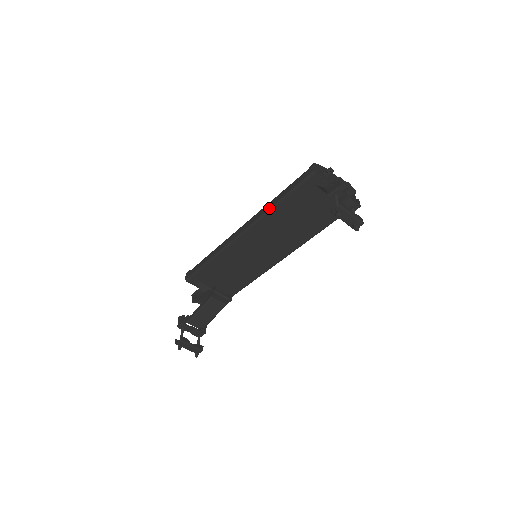
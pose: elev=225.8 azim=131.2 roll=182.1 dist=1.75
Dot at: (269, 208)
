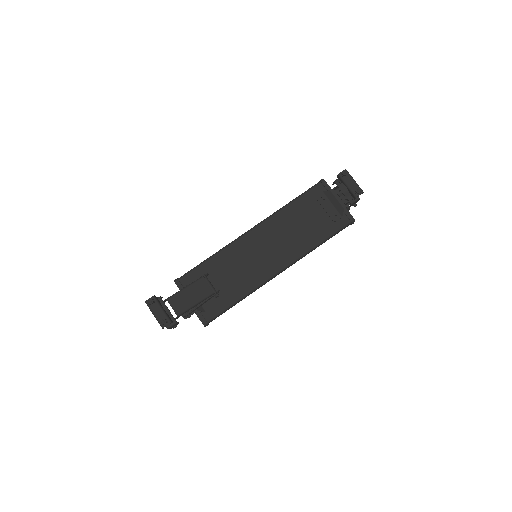
Dot at: (280, 208)
